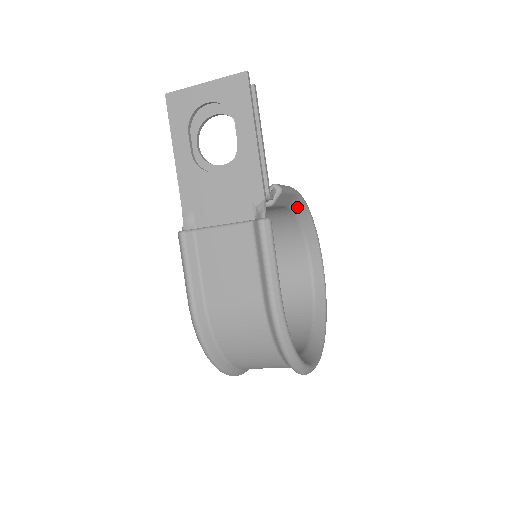
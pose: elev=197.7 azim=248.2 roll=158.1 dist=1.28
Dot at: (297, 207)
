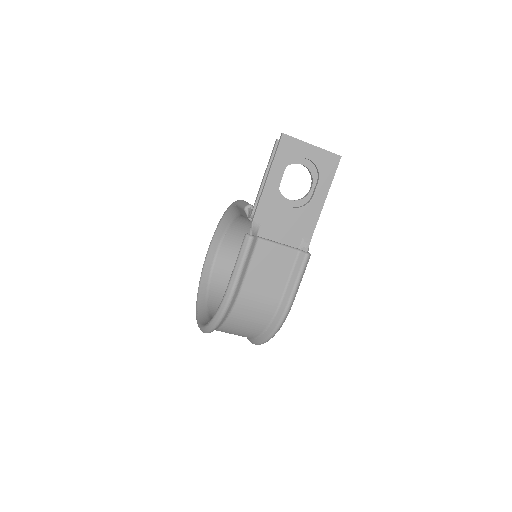
Dot at: occluded
